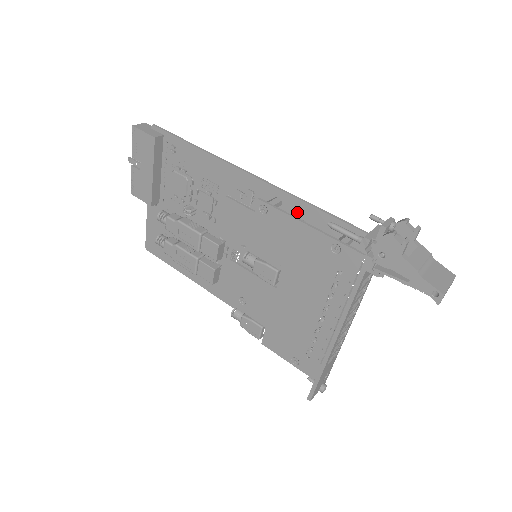
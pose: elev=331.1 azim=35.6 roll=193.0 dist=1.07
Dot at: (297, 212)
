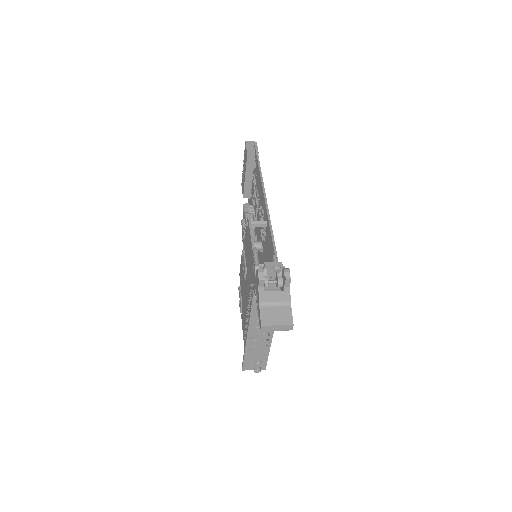
Dot at: (269, 236)
